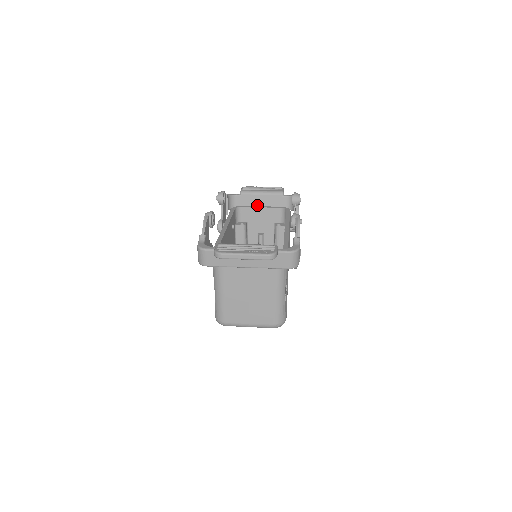
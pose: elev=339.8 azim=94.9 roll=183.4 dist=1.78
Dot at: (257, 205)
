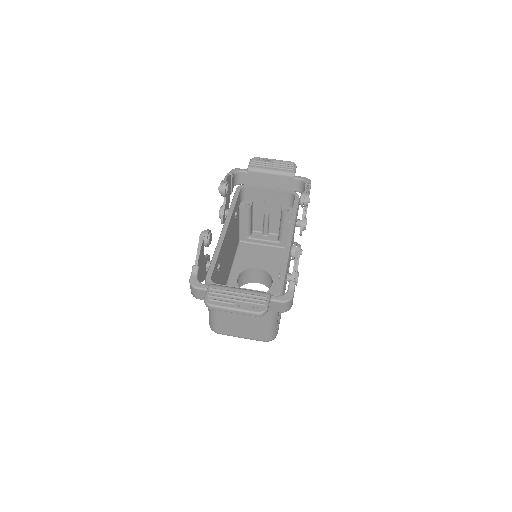
Dot at: (265, 184)
